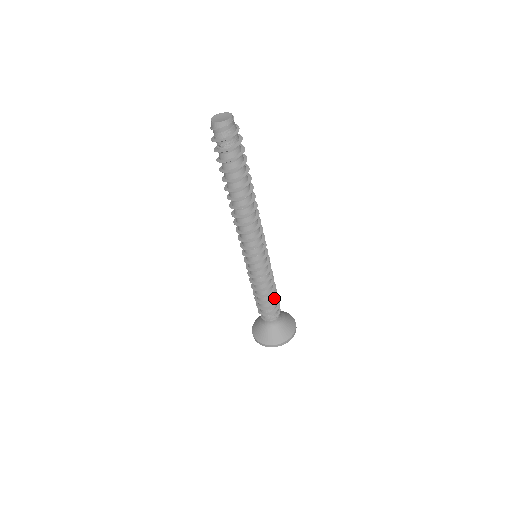
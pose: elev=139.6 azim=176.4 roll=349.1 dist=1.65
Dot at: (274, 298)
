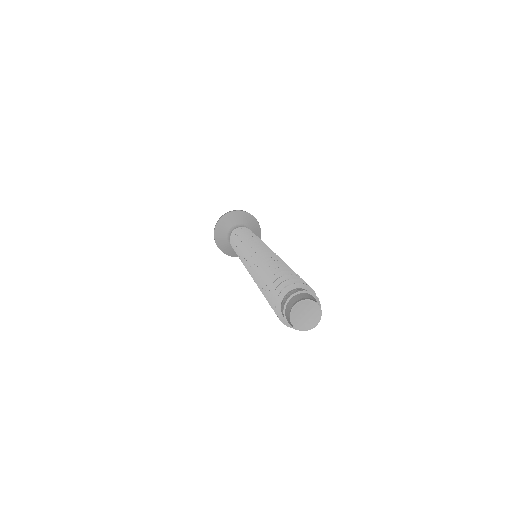
Dot at: occluded
